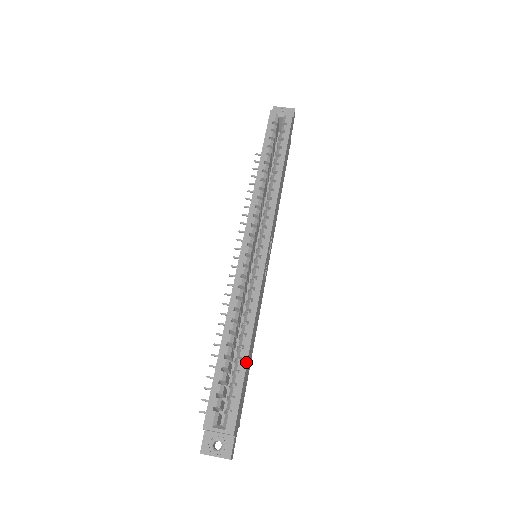
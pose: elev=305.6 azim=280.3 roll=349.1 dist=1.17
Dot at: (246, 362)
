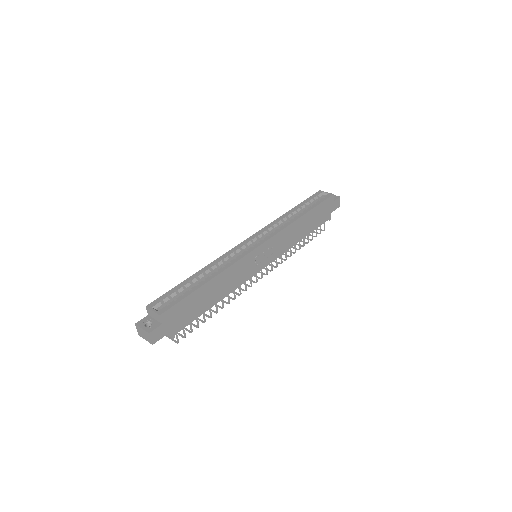
Dot at: (199, 287)
